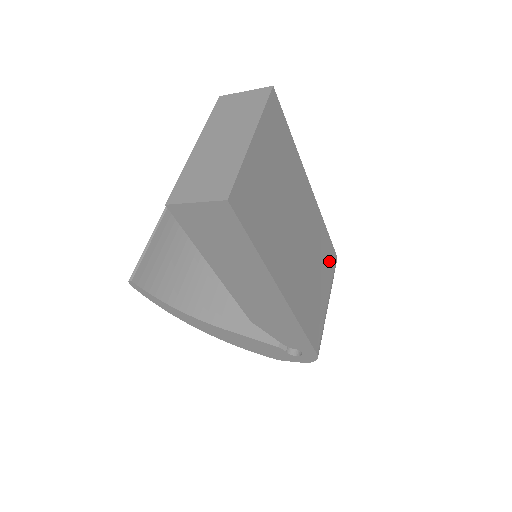
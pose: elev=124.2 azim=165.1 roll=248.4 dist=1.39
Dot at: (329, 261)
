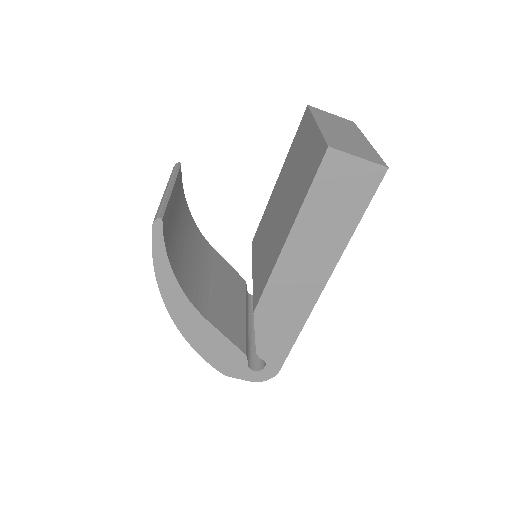
Dot at: occluded
